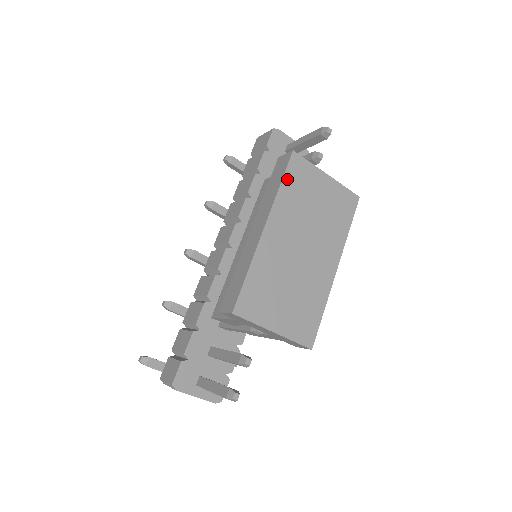
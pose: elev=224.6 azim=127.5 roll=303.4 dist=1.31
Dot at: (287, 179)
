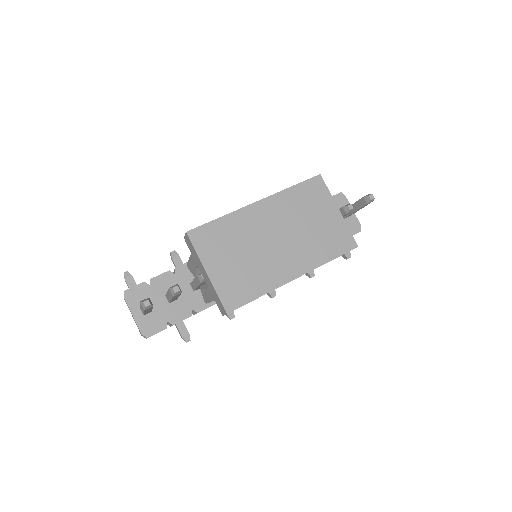
Dot at: (301, 187)
